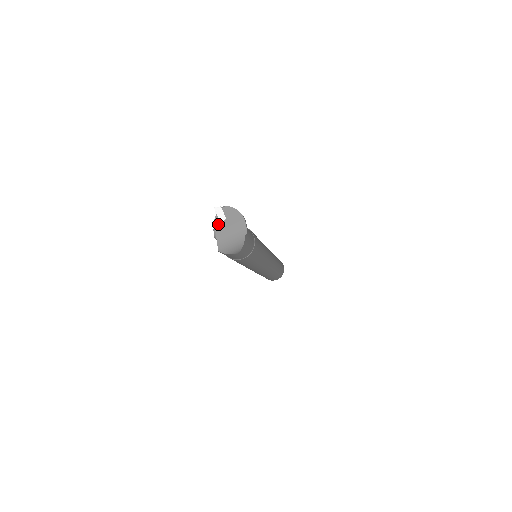
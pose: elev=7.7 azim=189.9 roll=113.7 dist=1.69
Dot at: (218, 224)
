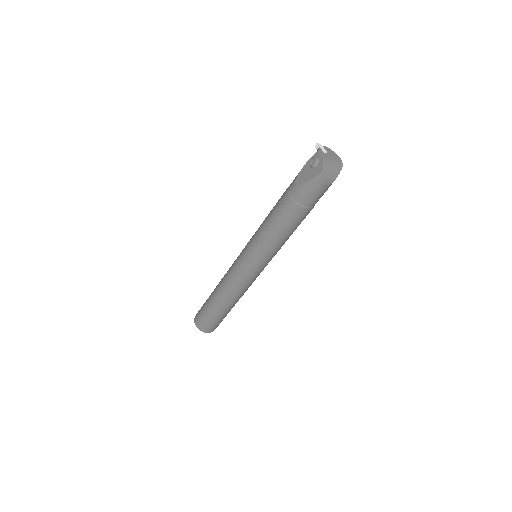
Dot at: (322, 153)
